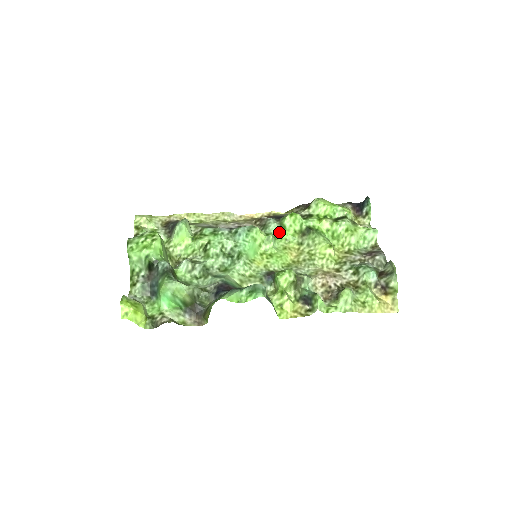
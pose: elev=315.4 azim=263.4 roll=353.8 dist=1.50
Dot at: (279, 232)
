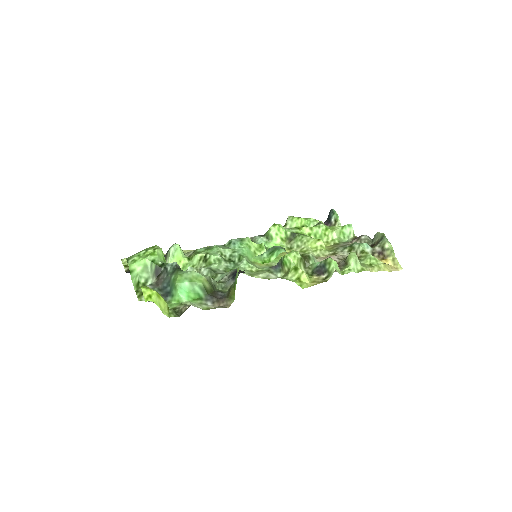
Dot at: (267, 244)
